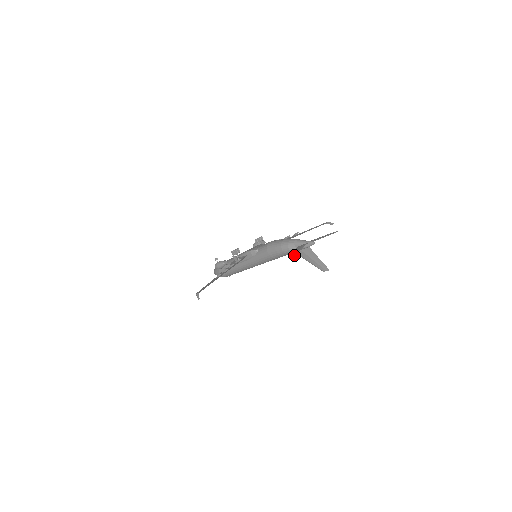
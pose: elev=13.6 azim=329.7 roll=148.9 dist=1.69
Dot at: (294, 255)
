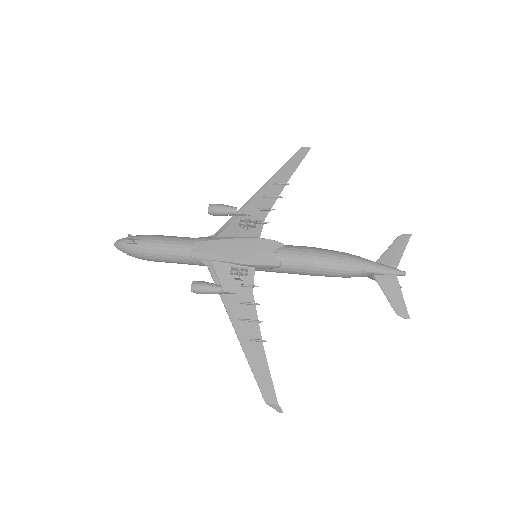
Dot at: (408, 317)
